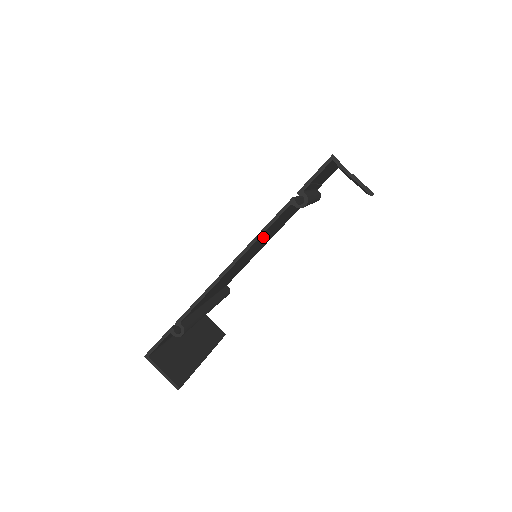
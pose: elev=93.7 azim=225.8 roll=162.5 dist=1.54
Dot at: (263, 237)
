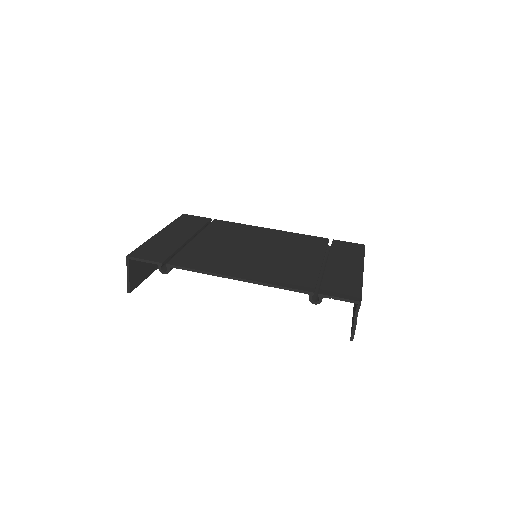
Dot at: occluded
